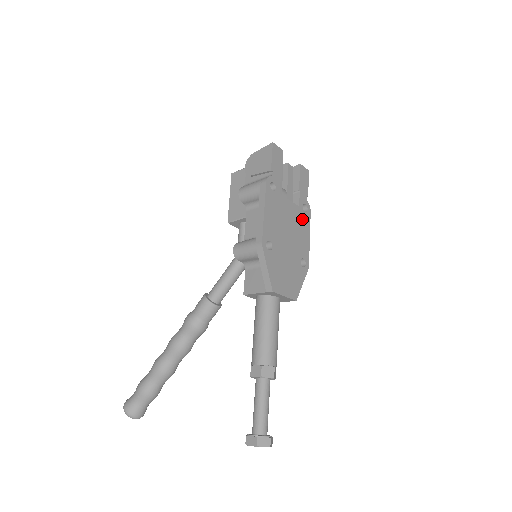
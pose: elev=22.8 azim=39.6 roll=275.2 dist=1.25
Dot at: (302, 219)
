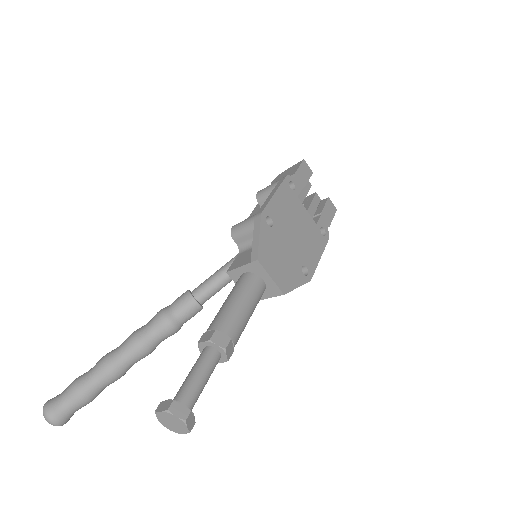
Dot at: (316, 236)
